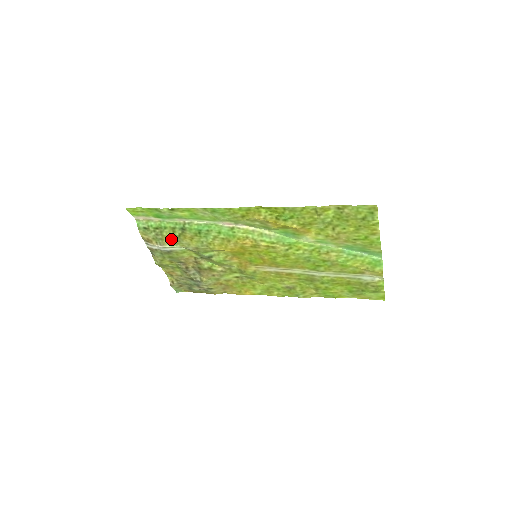
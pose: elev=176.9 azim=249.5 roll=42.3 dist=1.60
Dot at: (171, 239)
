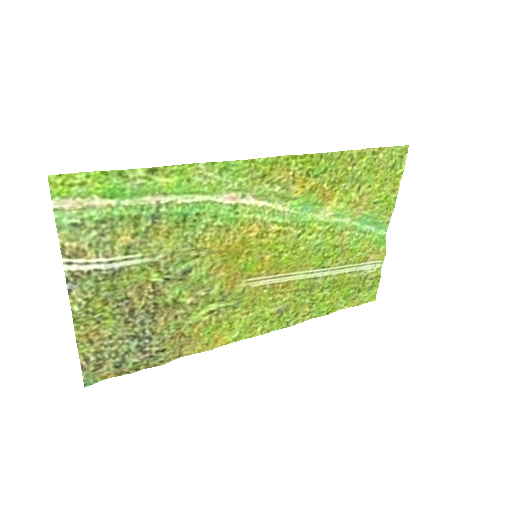
Dot at: (129, 241)
